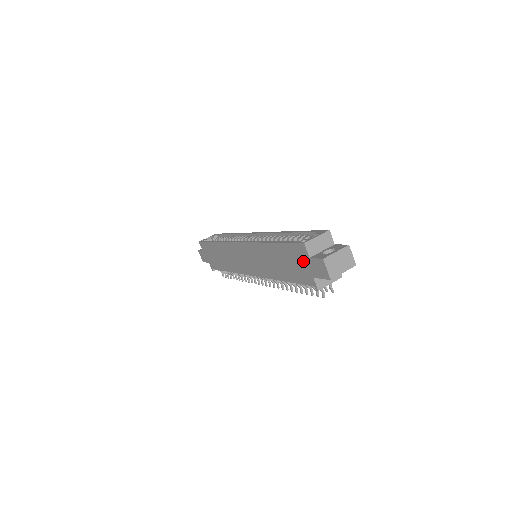
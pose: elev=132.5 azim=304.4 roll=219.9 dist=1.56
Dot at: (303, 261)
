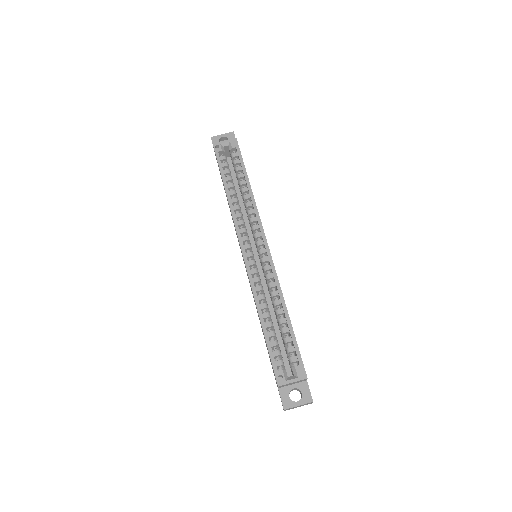
Dot at: occluded
